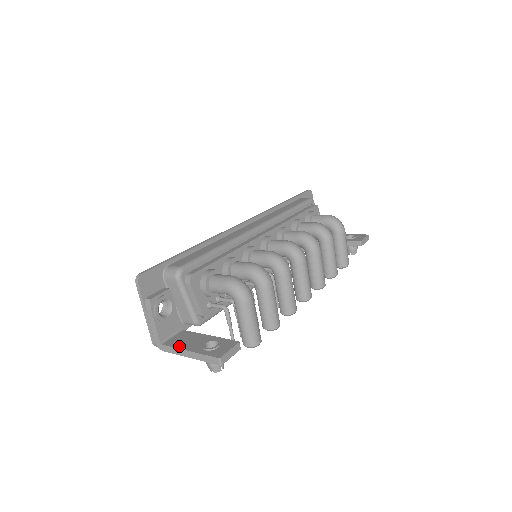
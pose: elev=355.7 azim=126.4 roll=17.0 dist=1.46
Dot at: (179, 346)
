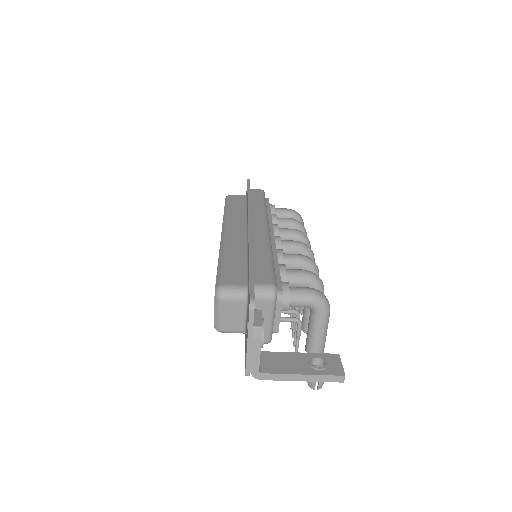
Dot at: (285, 371)
